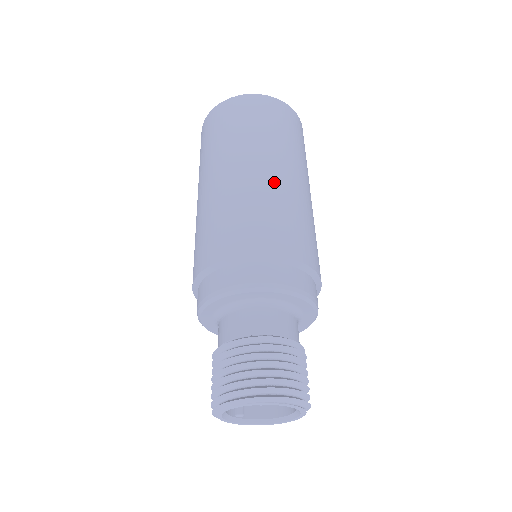
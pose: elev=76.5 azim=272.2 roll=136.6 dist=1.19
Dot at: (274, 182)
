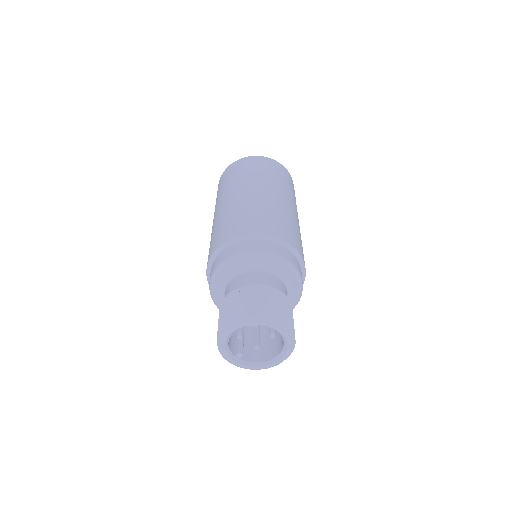
Dot at: (269, 199)
